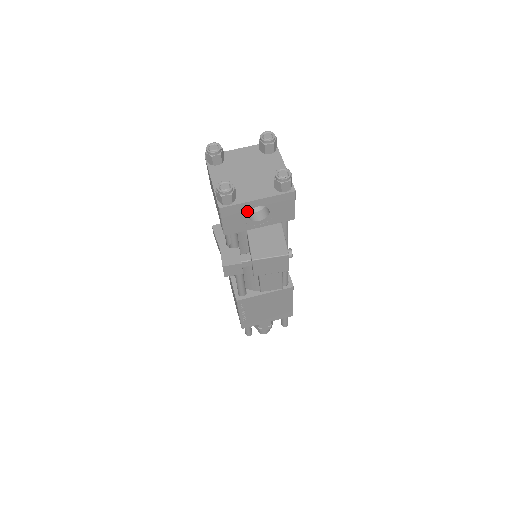
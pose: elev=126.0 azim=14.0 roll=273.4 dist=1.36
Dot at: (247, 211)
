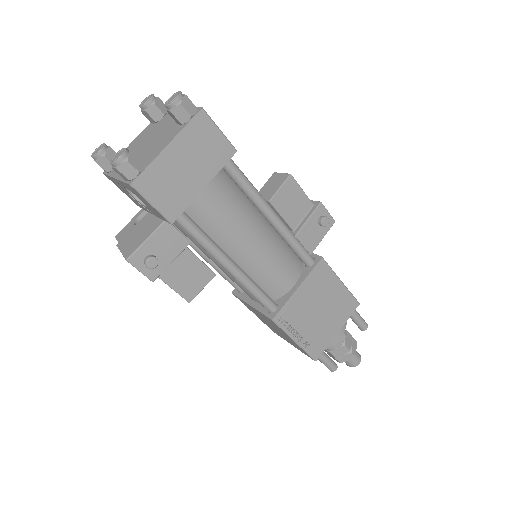
Dot at: (124, 188)
